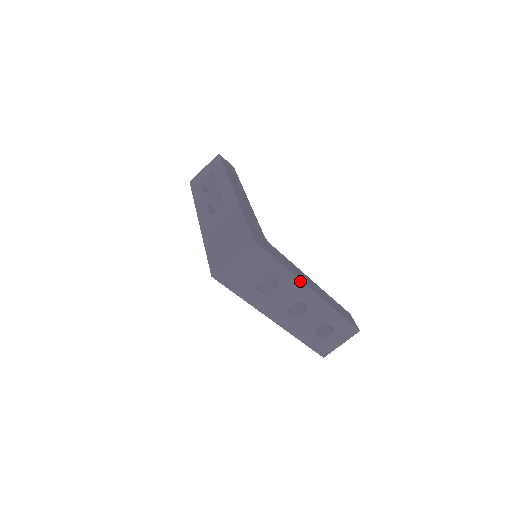
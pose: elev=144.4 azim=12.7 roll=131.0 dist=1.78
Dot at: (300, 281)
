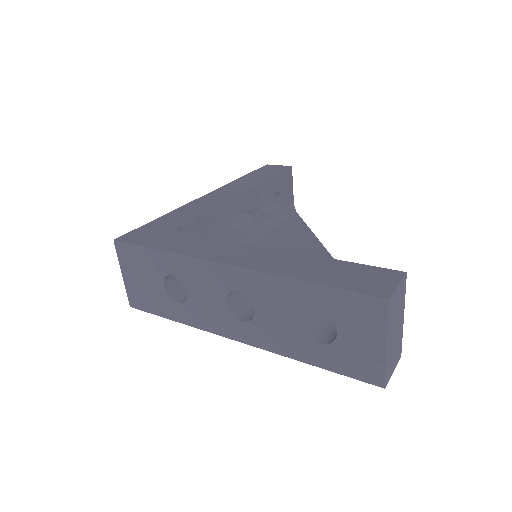
Dot at: (197, 259)
